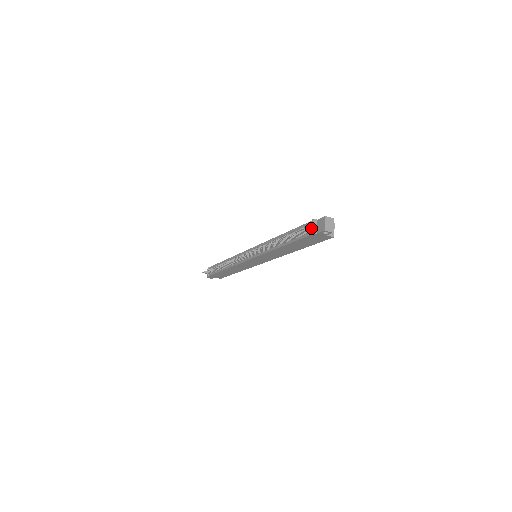
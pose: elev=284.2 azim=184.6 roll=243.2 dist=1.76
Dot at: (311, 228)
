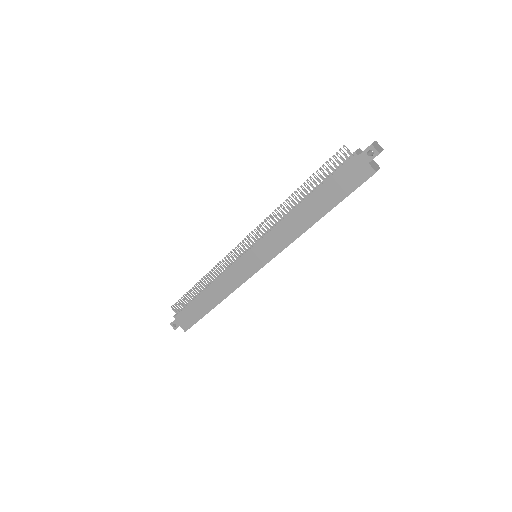
Dot at: (353, 154)
